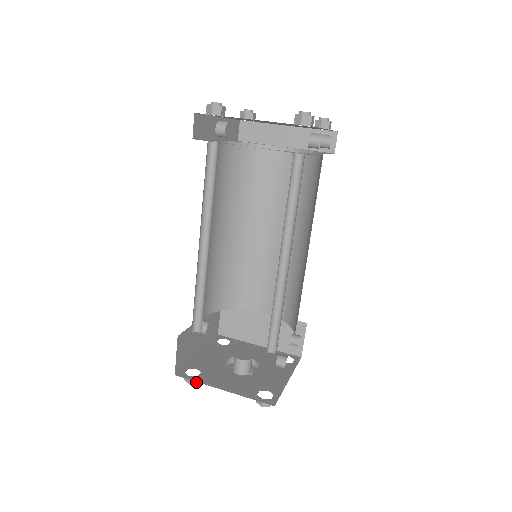
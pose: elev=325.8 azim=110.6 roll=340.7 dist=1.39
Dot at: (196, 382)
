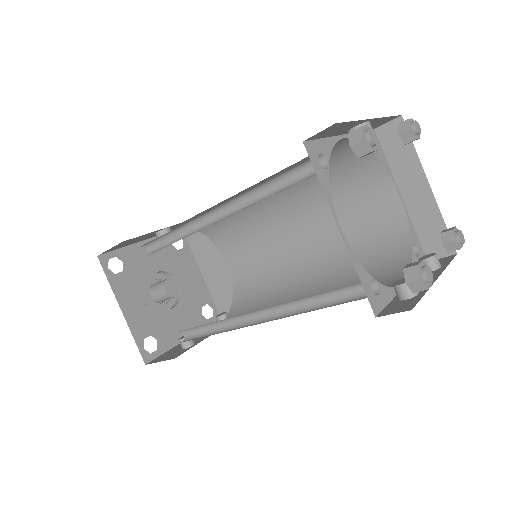
Dot at: occluded
